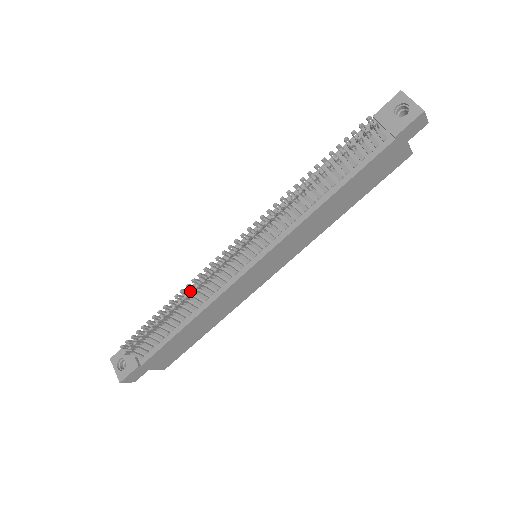
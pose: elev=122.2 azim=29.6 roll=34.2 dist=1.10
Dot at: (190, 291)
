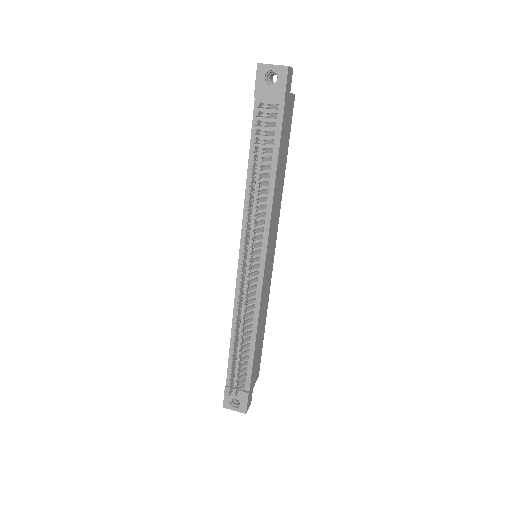
Dot at: (242, 321)
